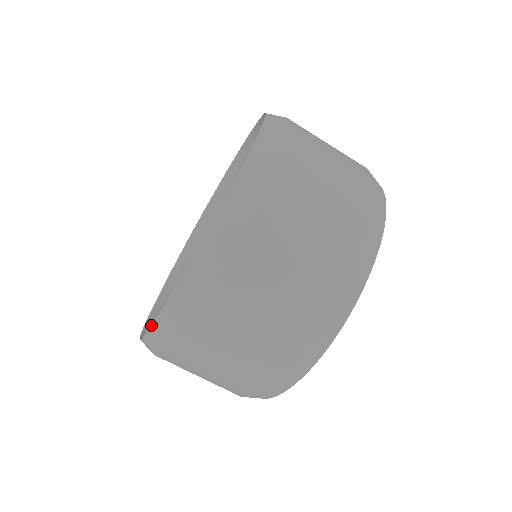
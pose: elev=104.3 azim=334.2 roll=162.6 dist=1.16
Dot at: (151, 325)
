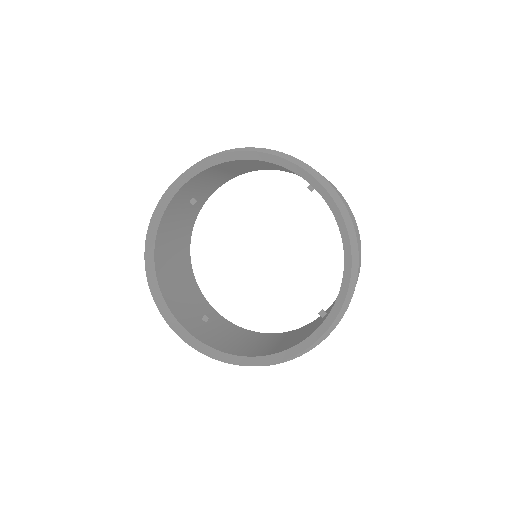
Dot at: occluded
